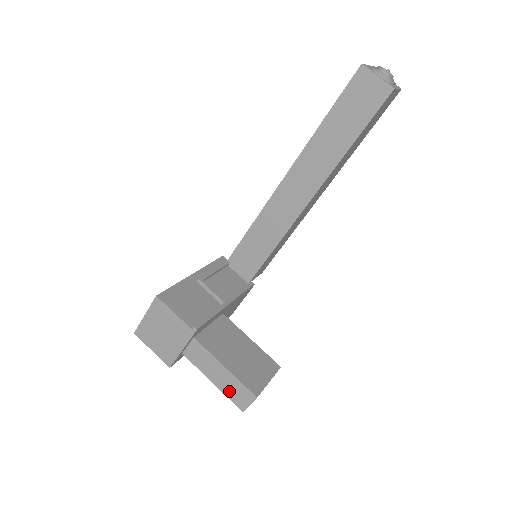
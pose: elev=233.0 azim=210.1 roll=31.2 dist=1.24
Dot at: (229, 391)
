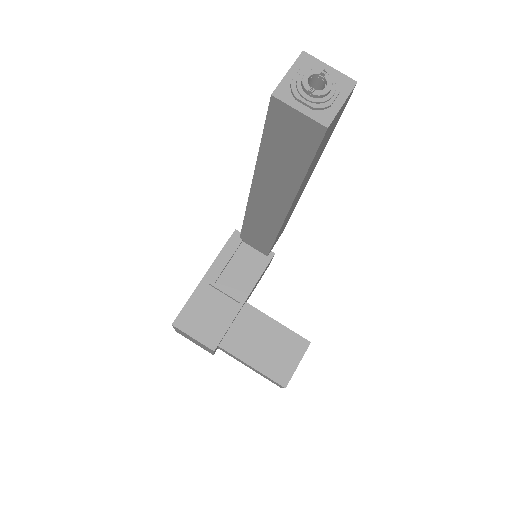
Dot at: (264, 377)
